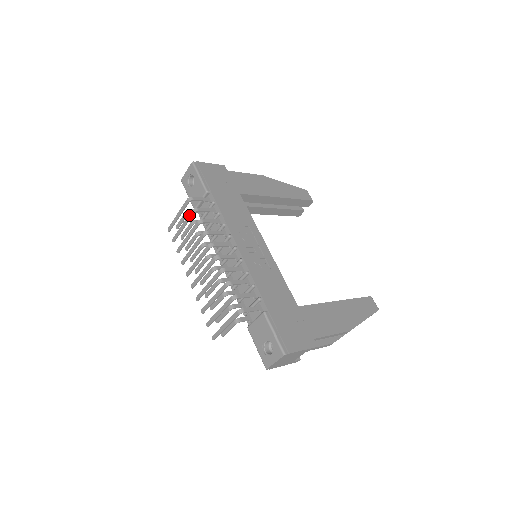
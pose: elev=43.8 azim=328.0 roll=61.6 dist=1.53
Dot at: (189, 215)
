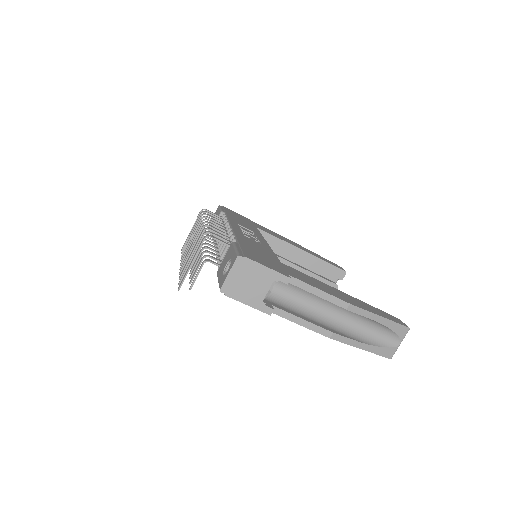
Dot at: (198, 218)
